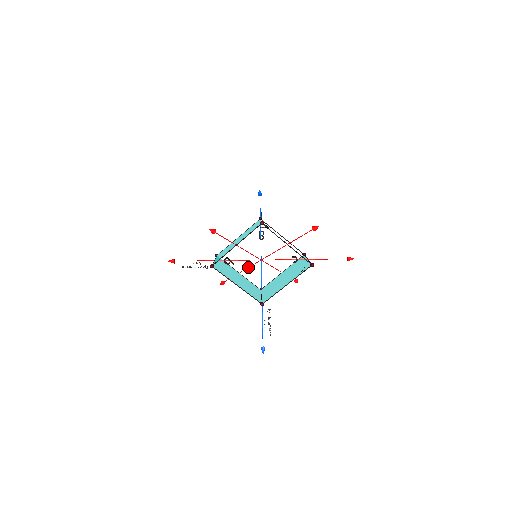
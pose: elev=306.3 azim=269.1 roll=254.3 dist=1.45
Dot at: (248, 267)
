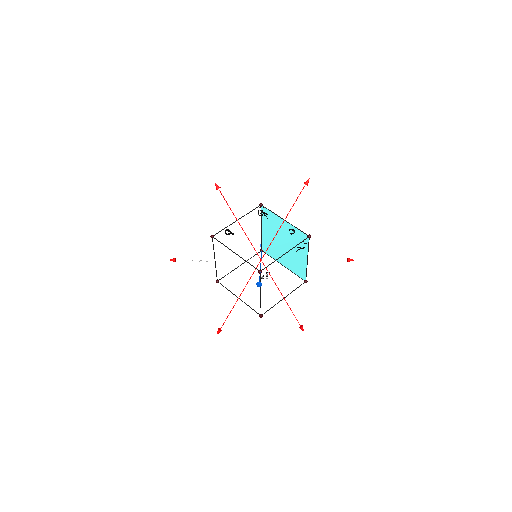
Dot at: (248, 281)
